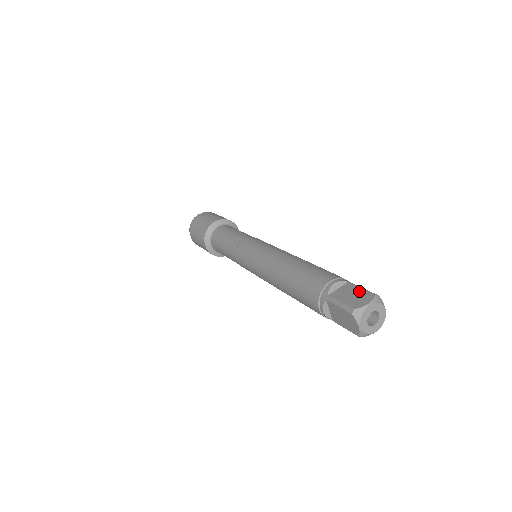
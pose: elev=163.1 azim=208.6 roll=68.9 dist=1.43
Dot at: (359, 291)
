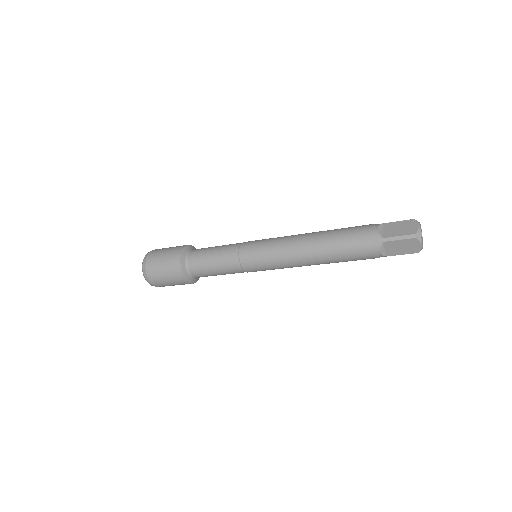
Dot at: occluded
